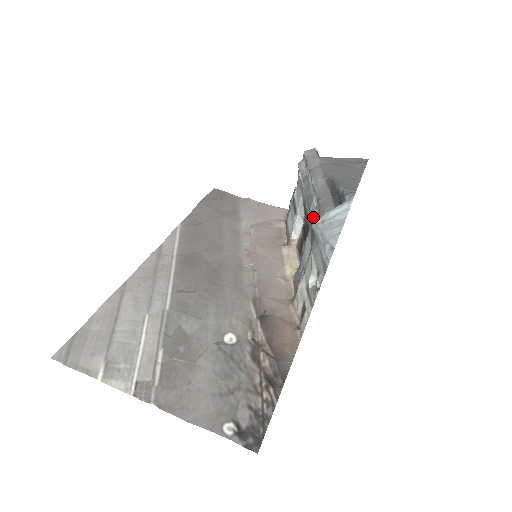
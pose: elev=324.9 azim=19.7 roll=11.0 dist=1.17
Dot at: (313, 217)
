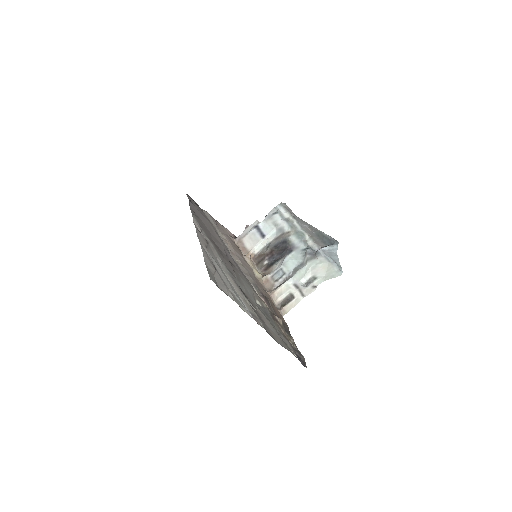
Dot at: (306, 245)
